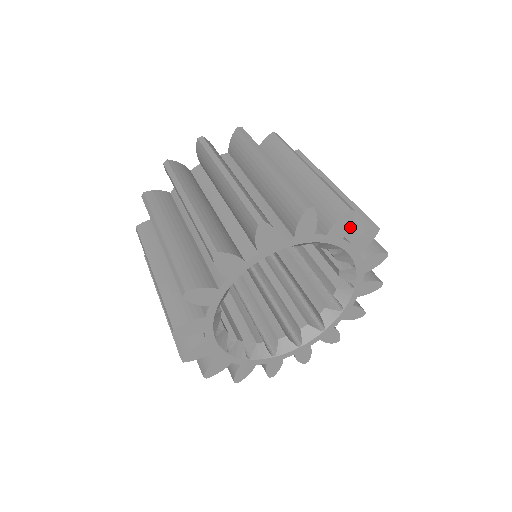
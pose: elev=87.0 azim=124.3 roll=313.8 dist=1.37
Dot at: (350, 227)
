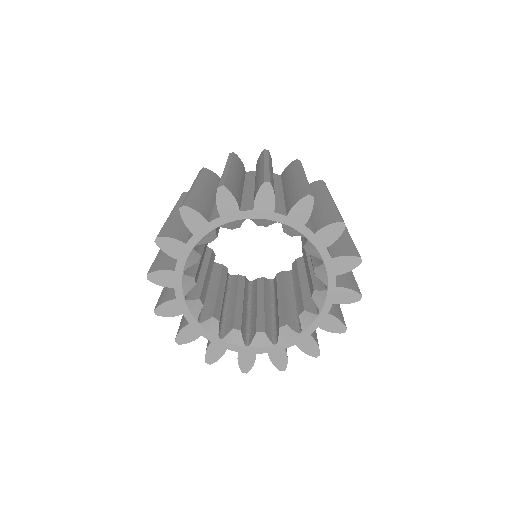
Dot at: (339, 250)
